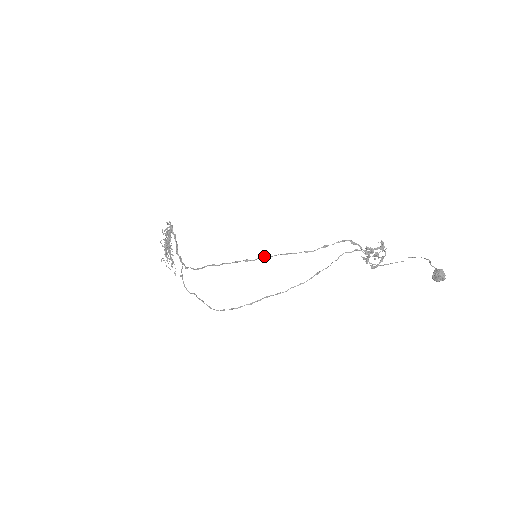
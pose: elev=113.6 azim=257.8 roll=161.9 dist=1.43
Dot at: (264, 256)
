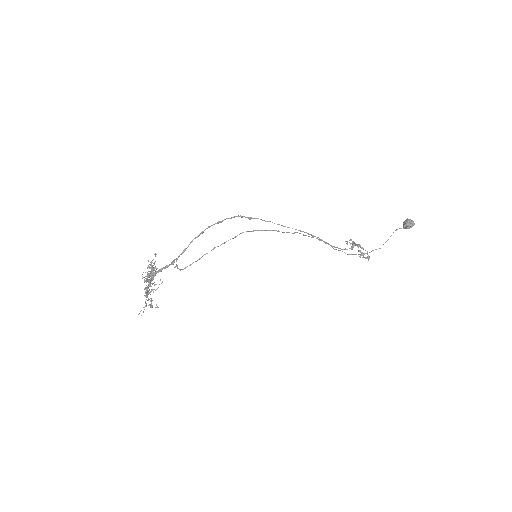
Dot at: occluded
